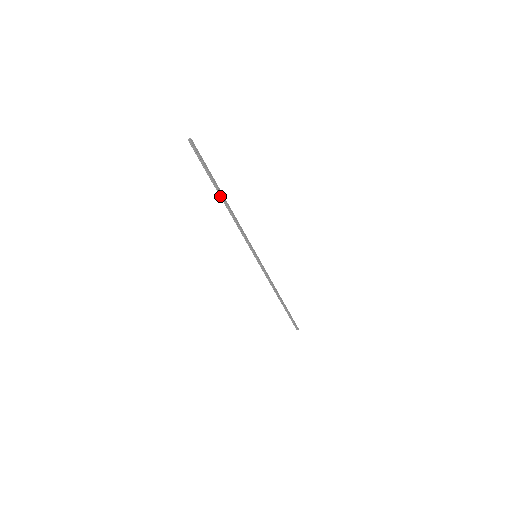
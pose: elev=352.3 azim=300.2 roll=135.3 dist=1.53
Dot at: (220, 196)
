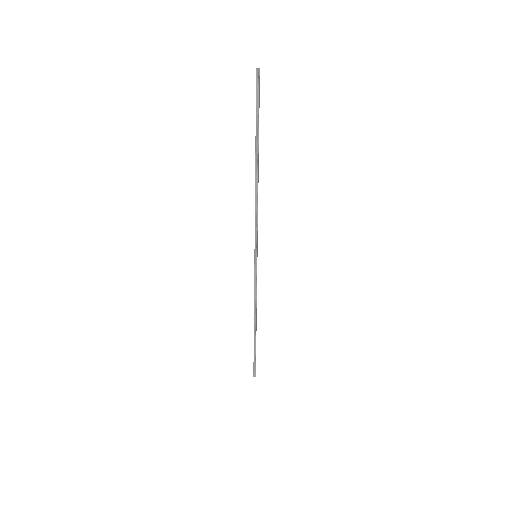
Dot at: (256, 158)
